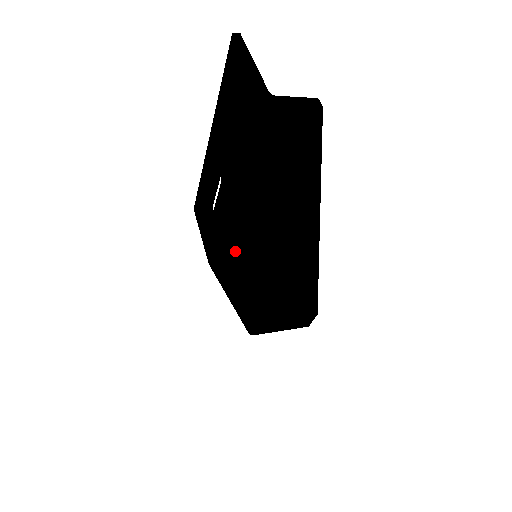
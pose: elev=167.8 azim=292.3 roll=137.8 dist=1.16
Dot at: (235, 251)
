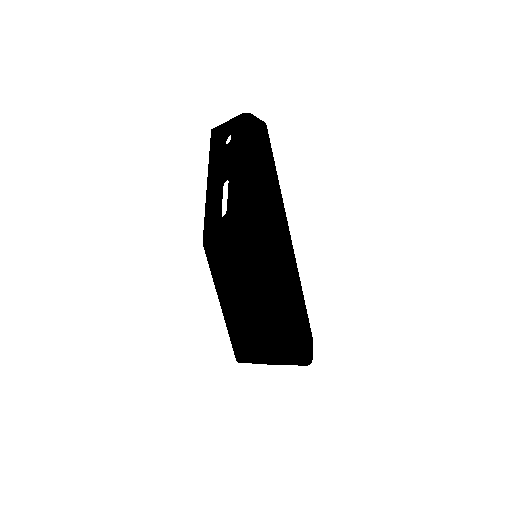
Dot at: (250, 216)
